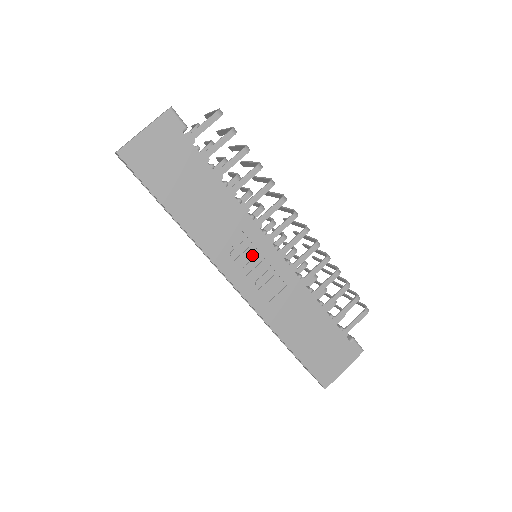
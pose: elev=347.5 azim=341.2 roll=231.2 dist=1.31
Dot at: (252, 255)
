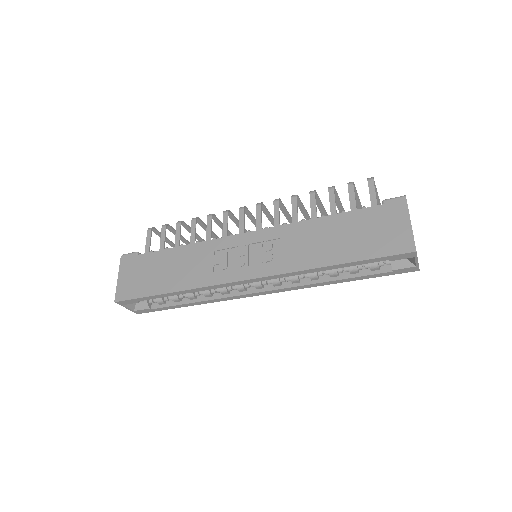
Dot at: (237, 253)
